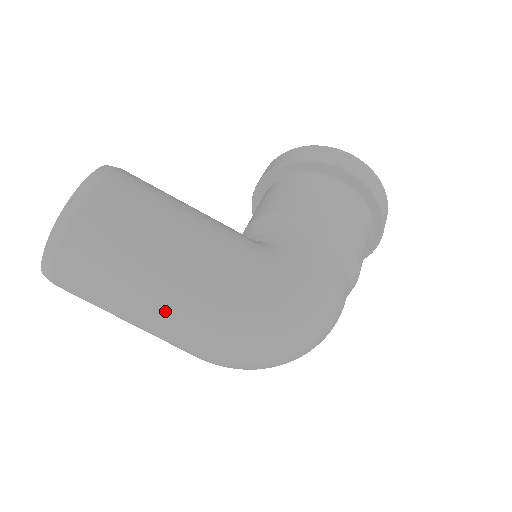
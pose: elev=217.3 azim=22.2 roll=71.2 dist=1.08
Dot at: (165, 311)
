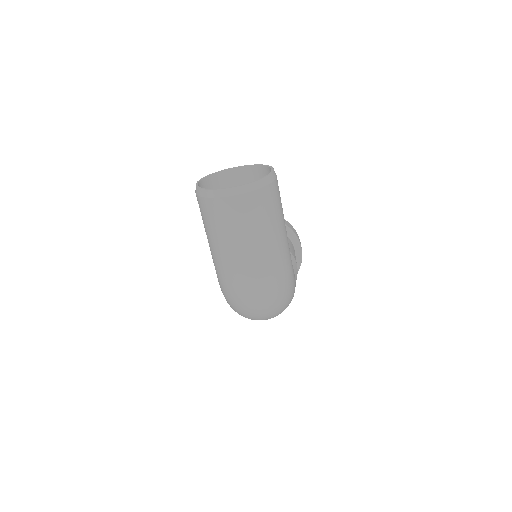
Dot at: (263, 256)
